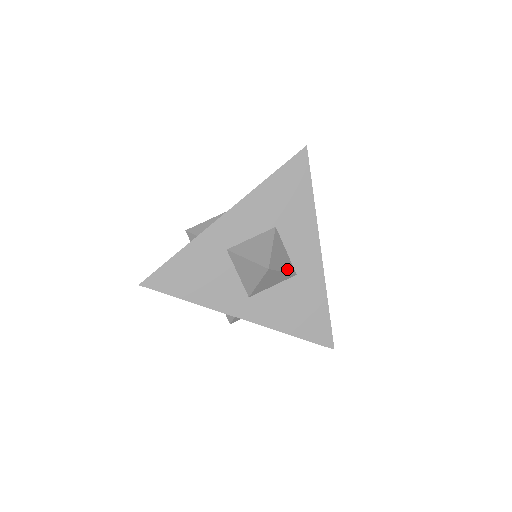
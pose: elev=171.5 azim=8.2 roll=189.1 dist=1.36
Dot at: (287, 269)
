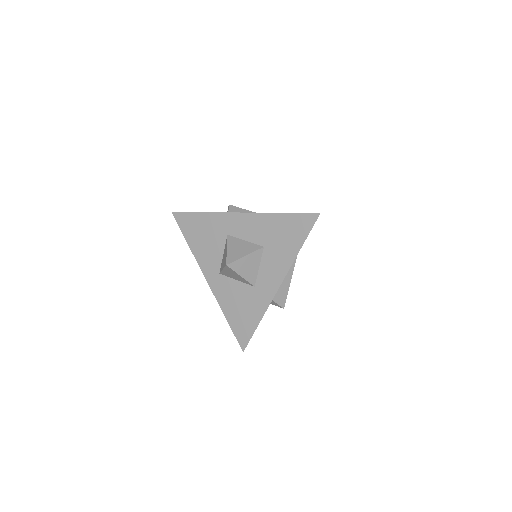
Dot at: (247, 277)
